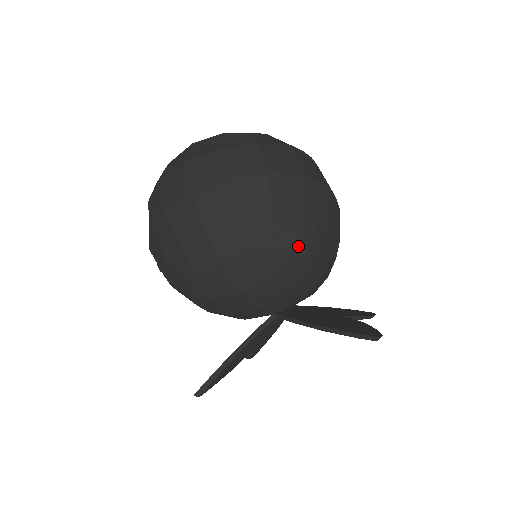
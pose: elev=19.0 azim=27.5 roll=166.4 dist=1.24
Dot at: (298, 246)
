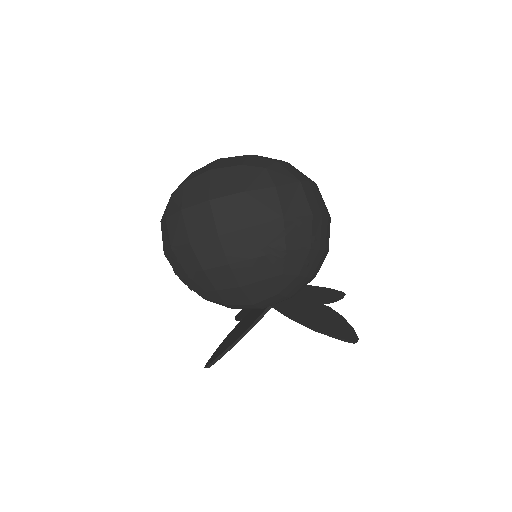
Dot at: (302, 272)
